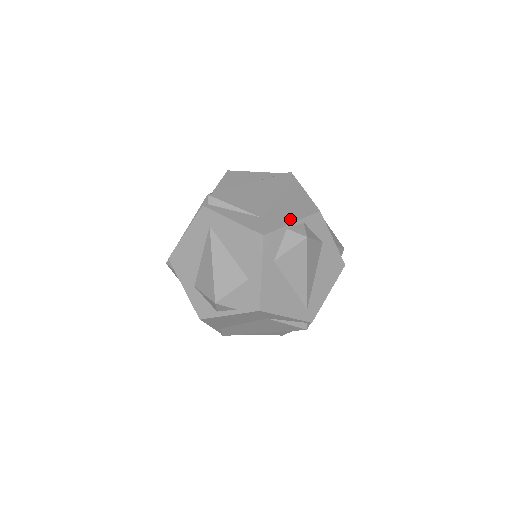
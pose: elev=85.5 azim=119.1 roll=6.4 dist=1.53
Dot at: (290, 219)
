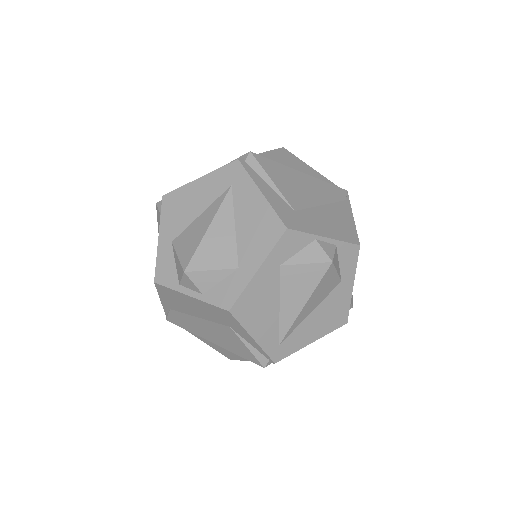
Dot at: (324, 232)
